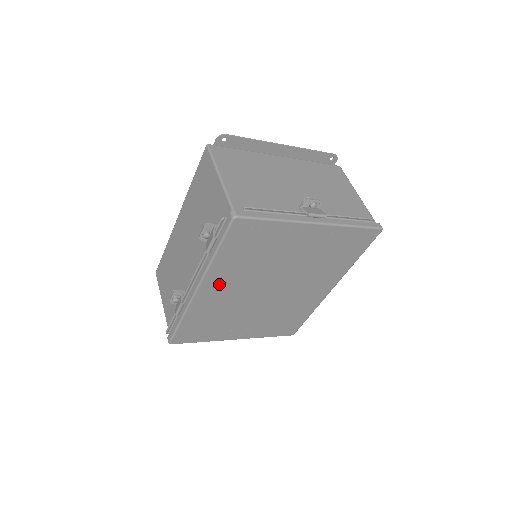
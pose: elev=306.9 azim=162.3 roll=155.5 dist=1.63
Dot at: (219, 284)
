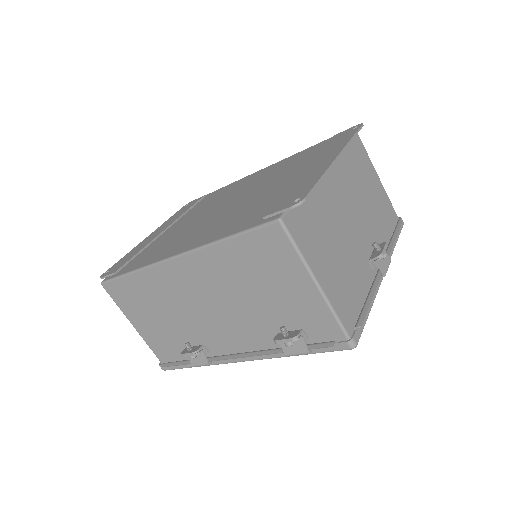
Dot at: occluded
